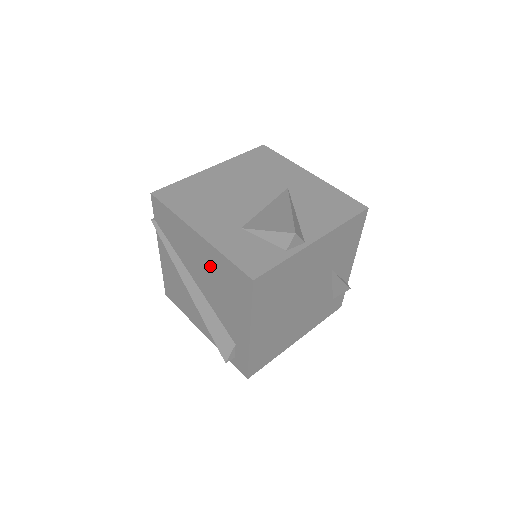
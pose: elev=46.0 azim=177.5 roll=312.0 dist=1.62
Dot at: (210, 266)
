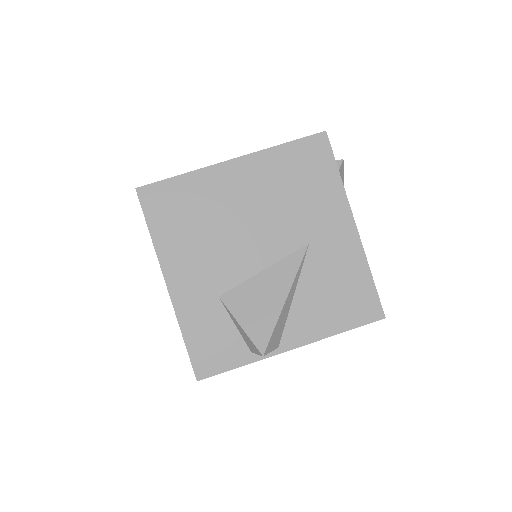
Dot at: occluded
